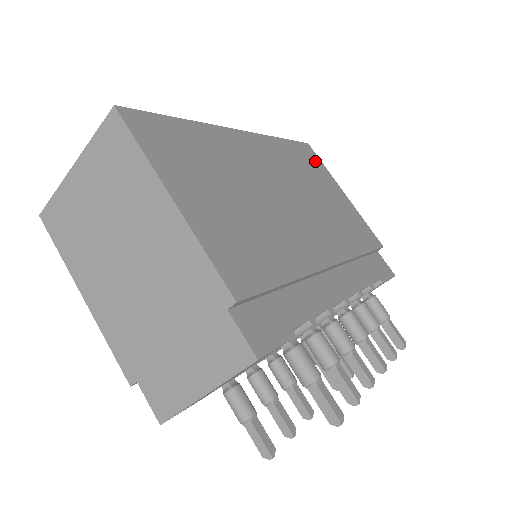
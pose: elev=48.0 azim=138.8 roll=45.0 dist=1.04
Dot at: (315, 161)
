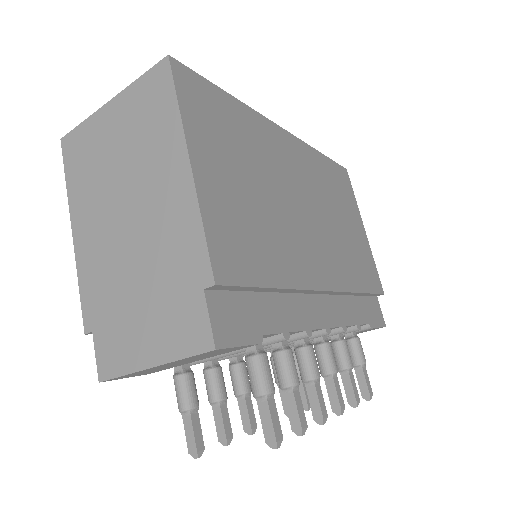
Dot at: (347, 188)
